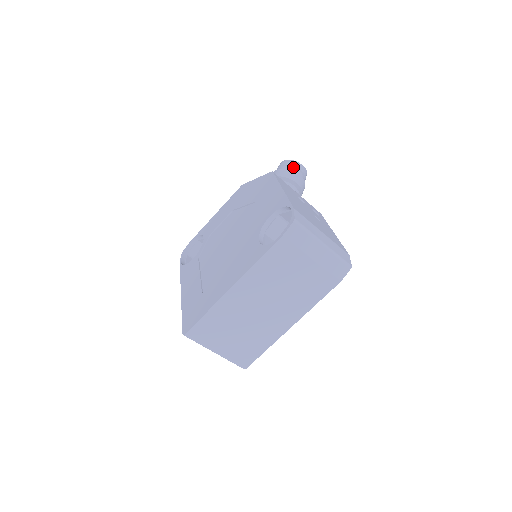
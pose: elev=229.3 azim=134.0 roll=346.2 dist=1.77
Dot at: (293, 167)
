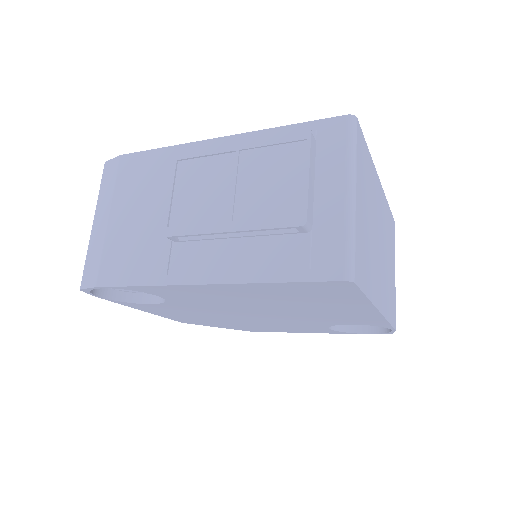
Dot at: occluded
